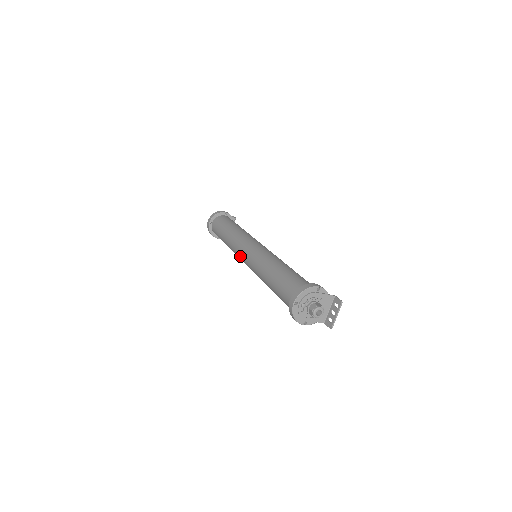
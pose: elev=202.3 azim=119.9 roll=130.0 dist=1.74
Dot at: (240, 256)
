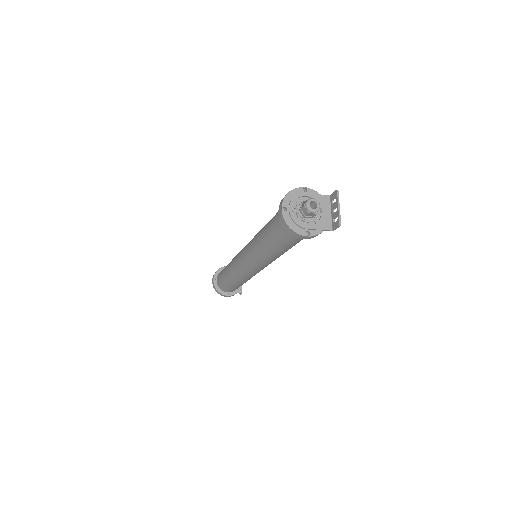
Dot at: (240, 265)
